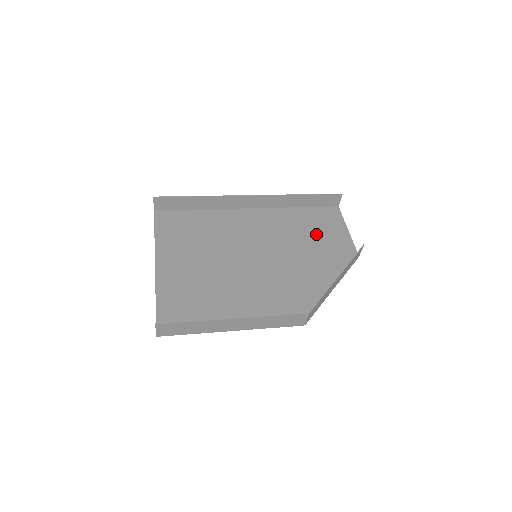
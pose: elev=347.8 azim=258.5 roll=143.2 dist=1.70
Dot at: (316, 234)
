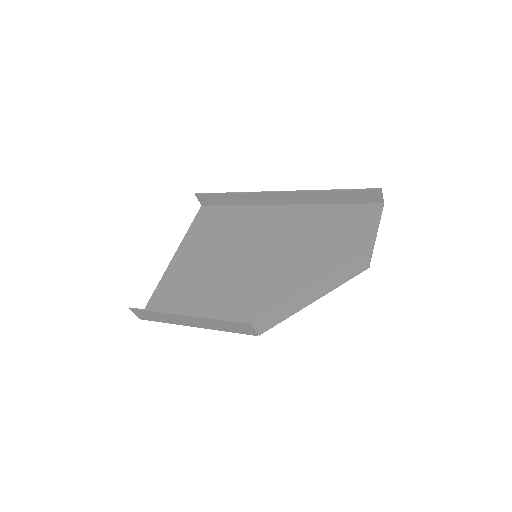
Dot at: (334, 236)
